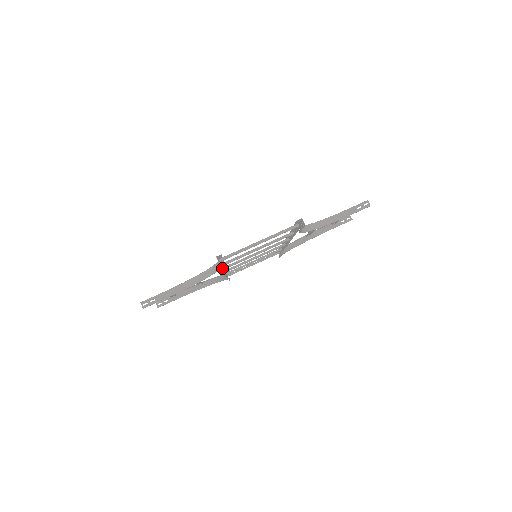
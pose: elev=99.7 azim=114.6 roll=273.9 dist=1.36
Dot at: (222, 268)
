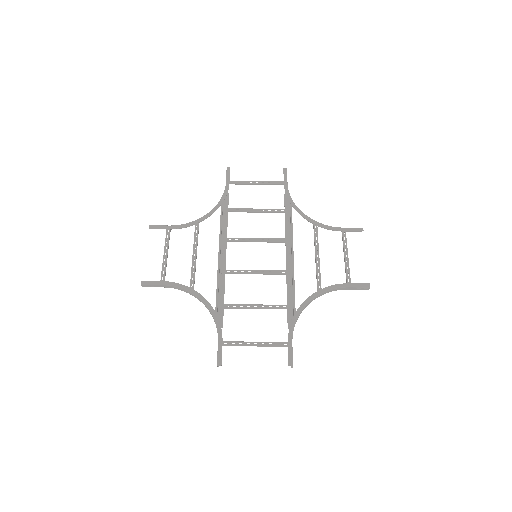
Dot at: (220, 290)
